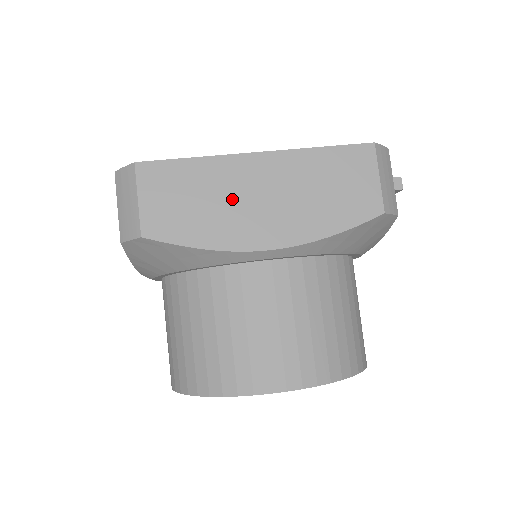
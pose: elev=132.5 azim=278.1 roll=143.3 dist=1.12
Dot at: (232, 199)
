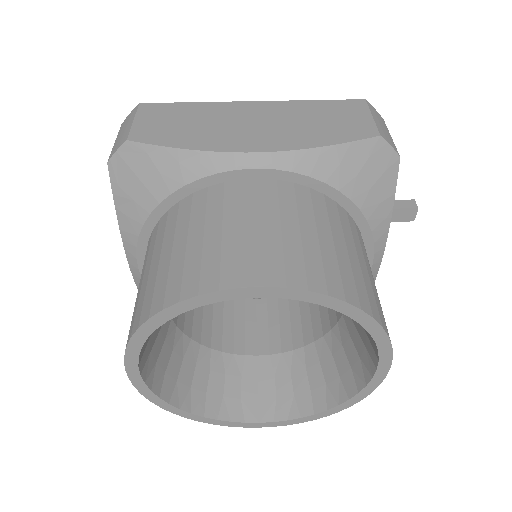
Dot at: (223, 123)
